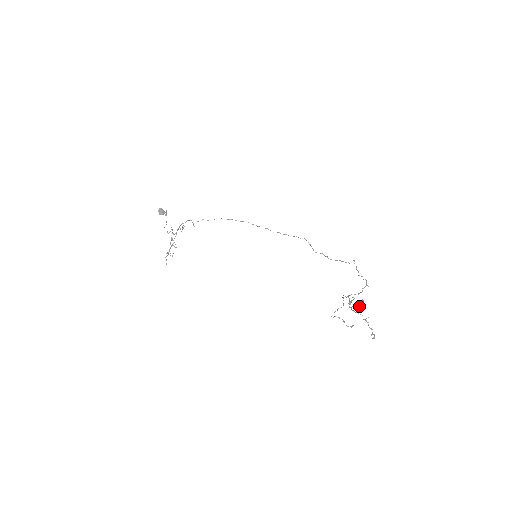
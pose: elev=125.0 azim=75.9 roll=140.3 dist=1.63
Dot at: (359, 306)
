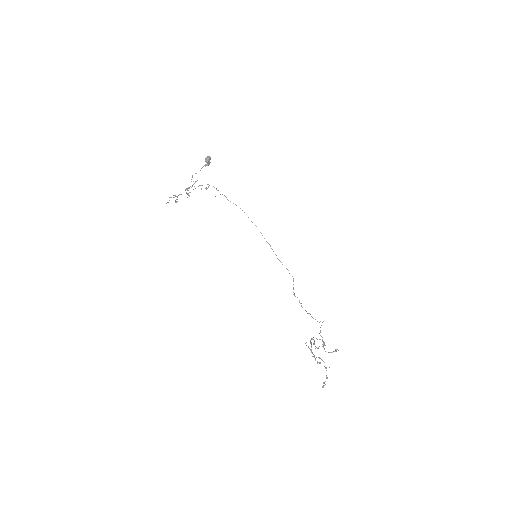
Dot at: (331, 352)
